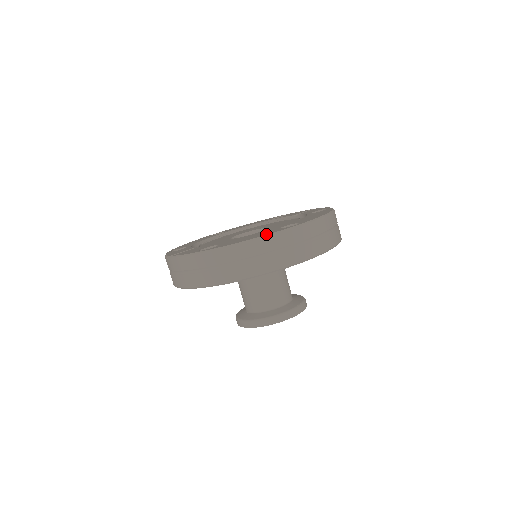
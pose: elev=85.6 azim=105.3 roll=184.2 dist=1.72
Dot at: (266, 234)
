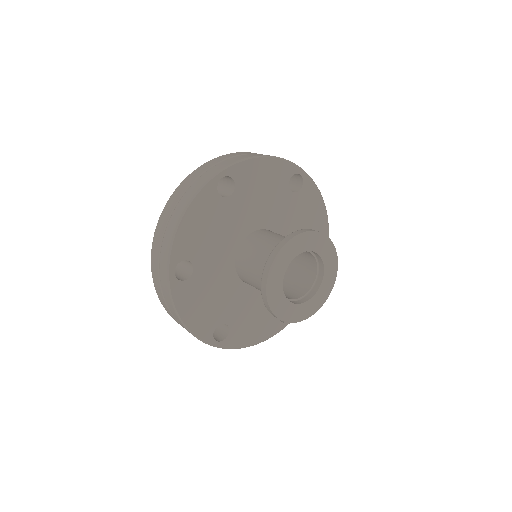
Dot at: occluded
